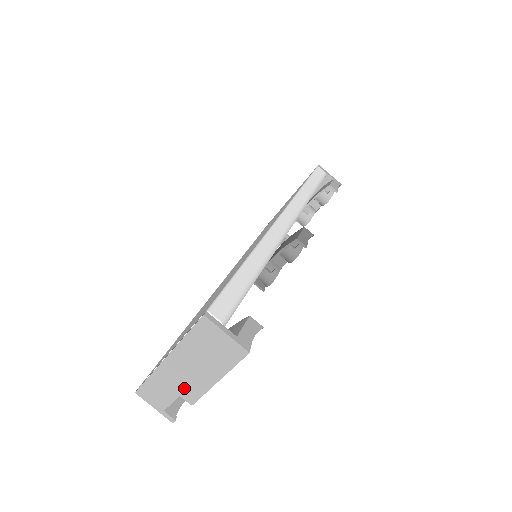
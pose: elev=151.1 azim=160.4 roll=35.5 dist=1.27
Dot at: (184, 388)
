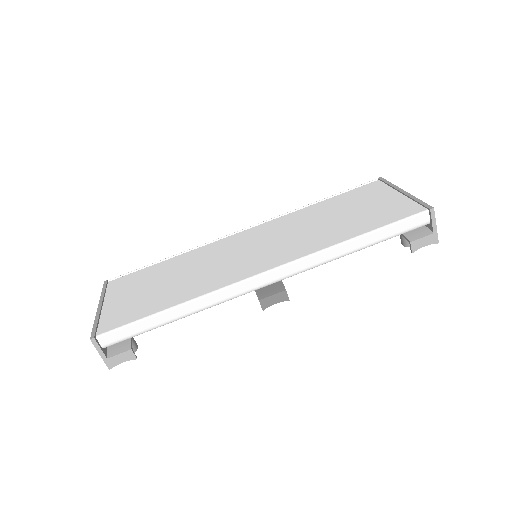
Dot at: occluded
